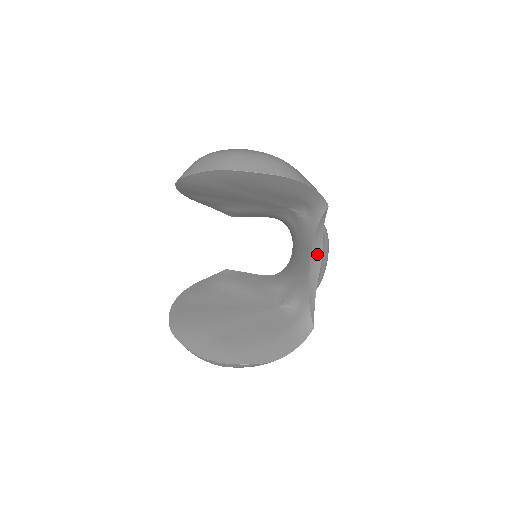
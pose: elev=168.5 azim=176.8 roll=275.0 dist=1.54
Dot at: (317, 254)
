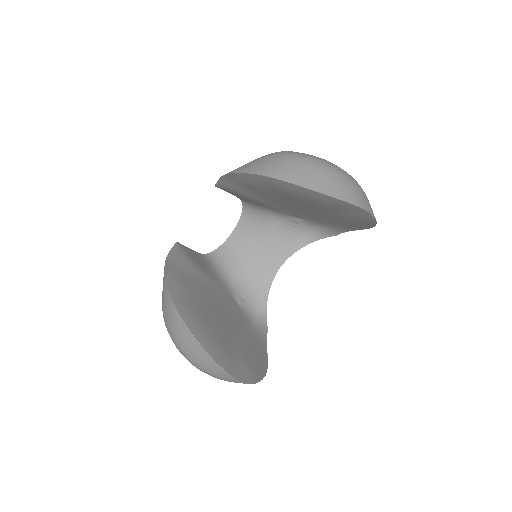
Dot at: occluded
